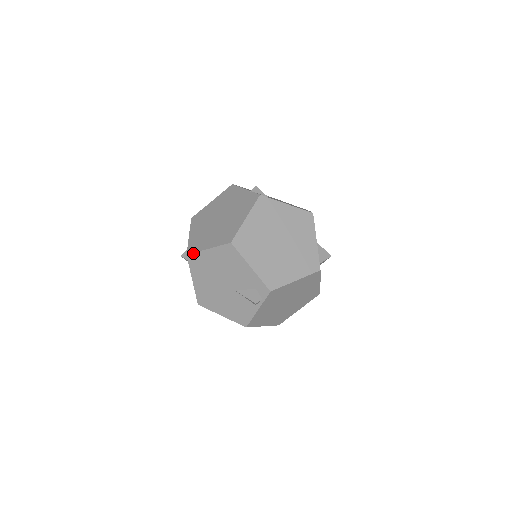
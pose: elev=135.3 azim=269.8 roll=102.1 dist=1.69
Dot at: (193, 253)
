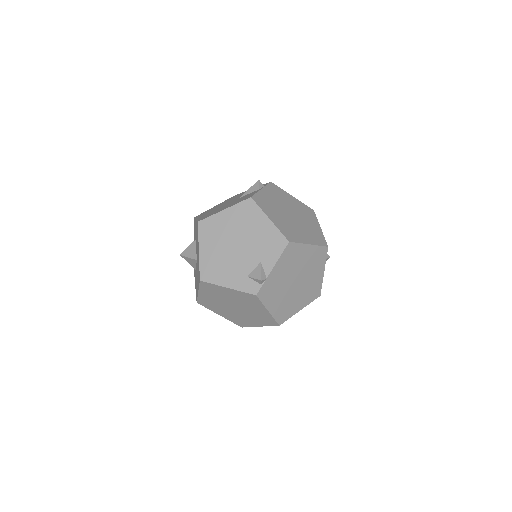
Dot at: occluded
